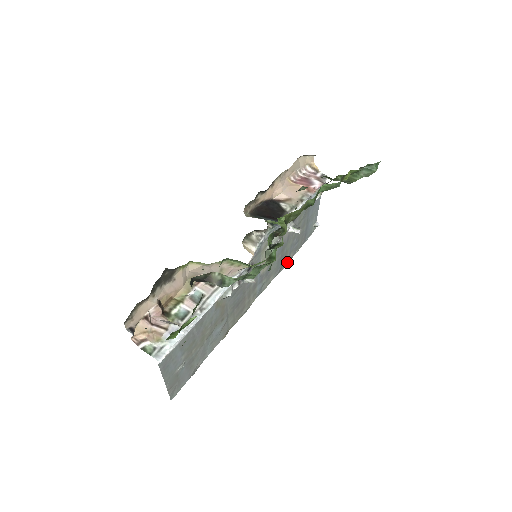
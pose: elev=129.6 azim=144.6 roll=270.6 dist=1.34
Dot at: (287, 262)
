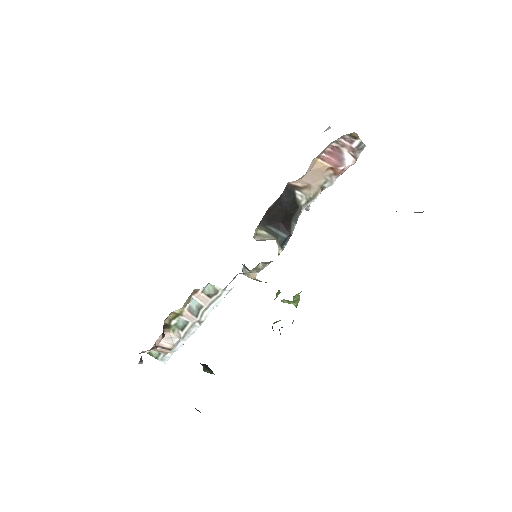
Dot at: occluded
